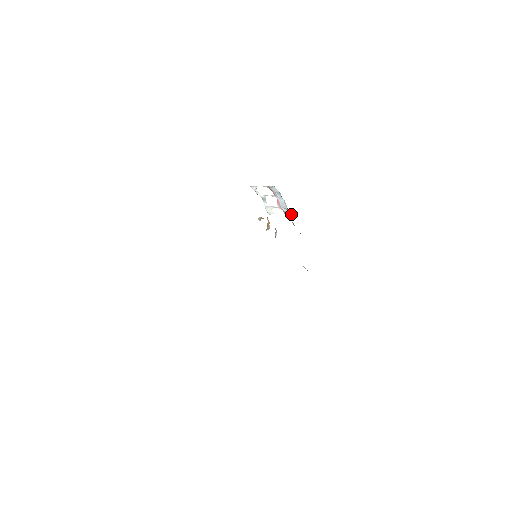
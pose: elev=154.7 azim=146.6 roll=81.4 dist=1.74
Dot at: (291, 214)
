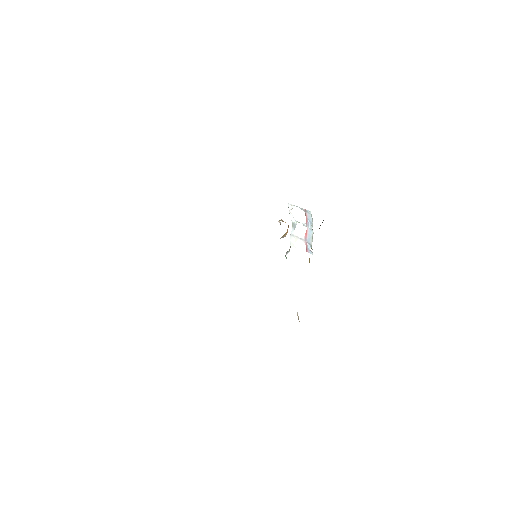
Dot at: (312, 254)
